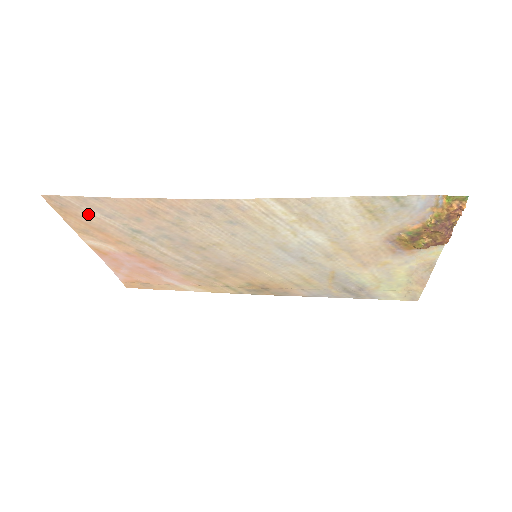
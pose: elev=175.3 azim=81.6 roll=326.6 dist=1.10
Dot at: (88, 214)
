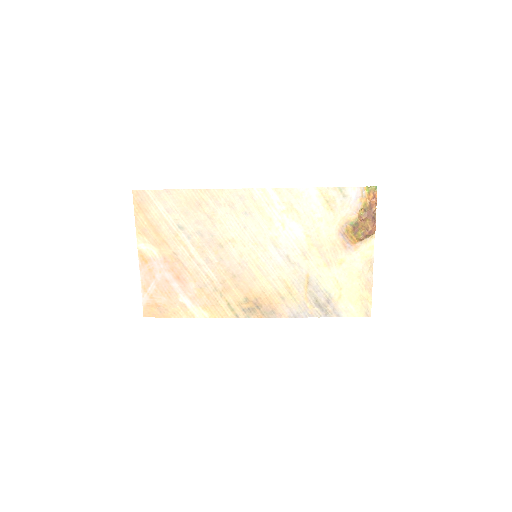
Dot at: (155, 209)
